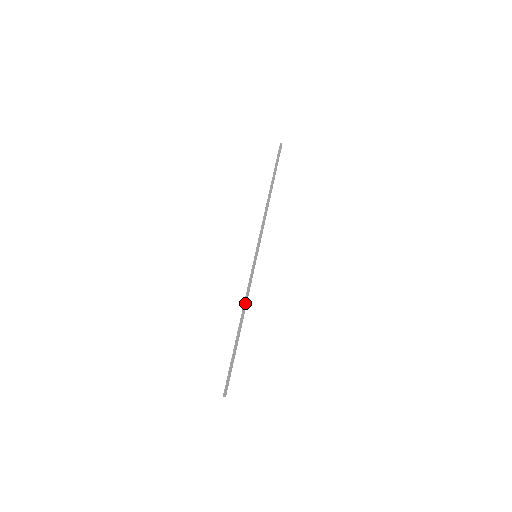
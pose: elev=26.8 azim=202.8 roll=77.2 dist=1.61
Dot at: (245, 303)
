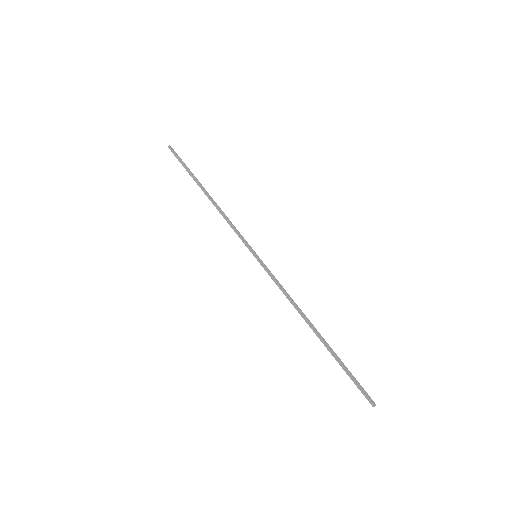
Dot at: (294, 305)
